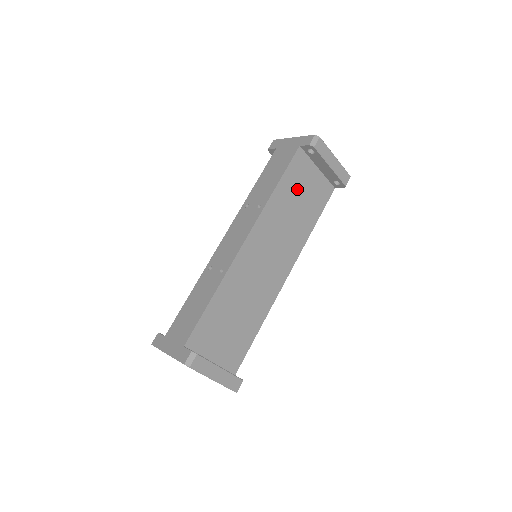
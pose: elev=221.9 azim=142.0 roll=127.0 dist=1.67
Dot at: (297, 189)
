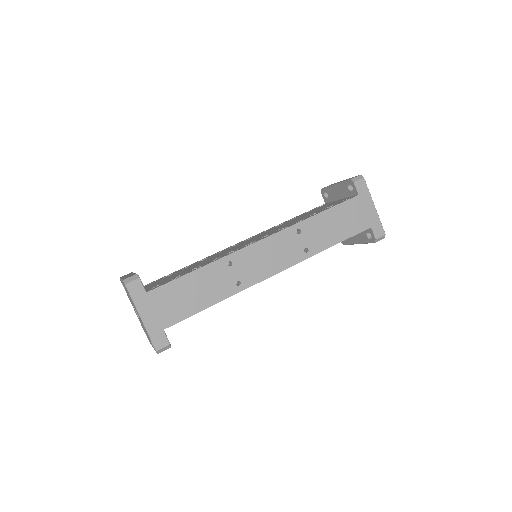
Dot at: occluded
